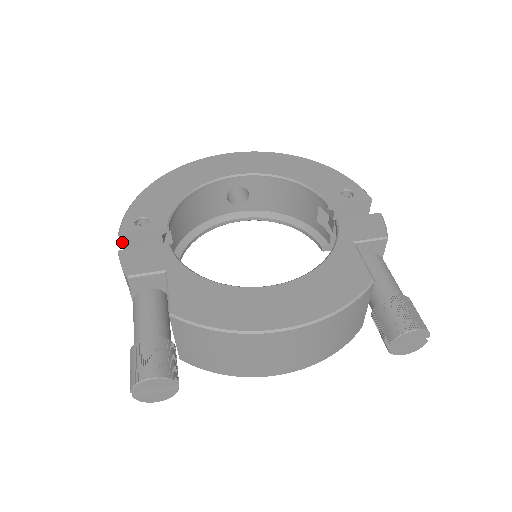
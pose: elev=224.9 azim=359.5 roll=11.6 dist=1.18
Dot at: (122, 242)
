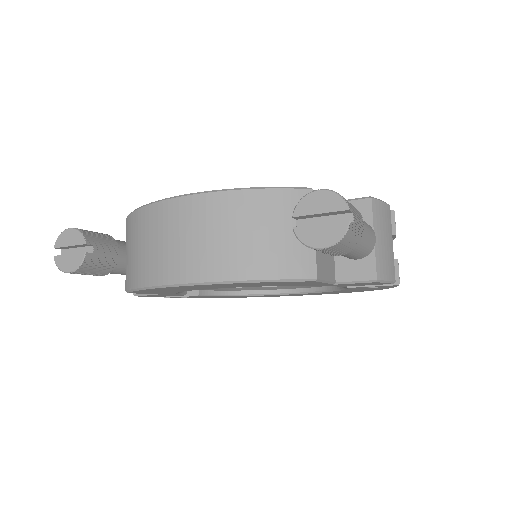
Dot at: occluded
